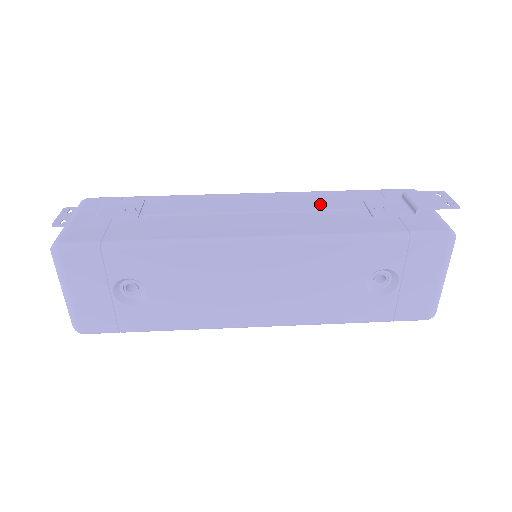
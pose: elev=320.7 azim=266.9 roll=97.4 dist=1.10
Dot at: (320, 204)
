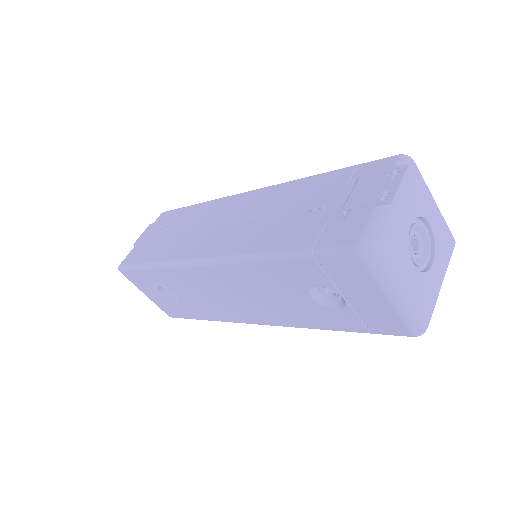
Dot at: (281, 203)
